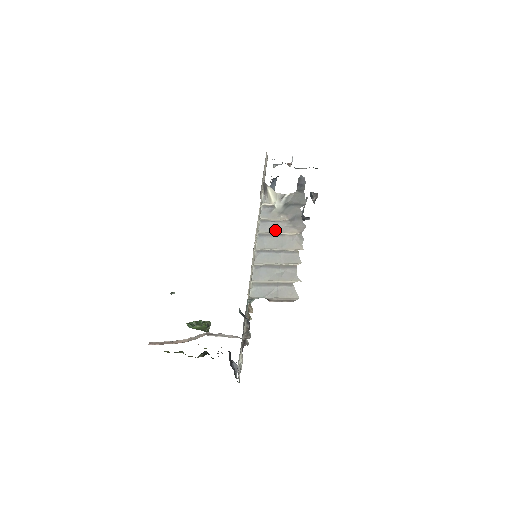
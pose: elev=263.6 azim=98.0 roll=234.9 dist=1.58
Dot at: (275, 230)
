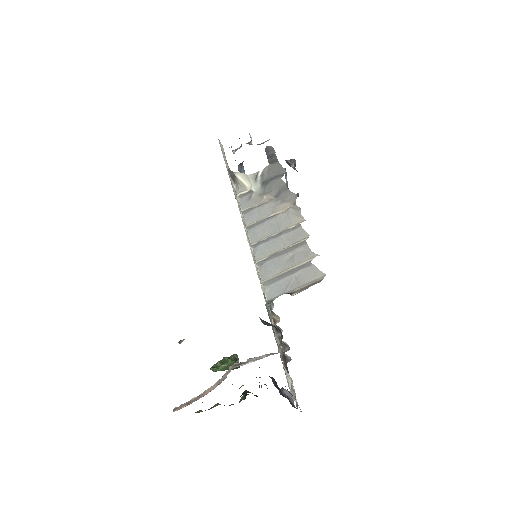
Dot at: (264, 215)
